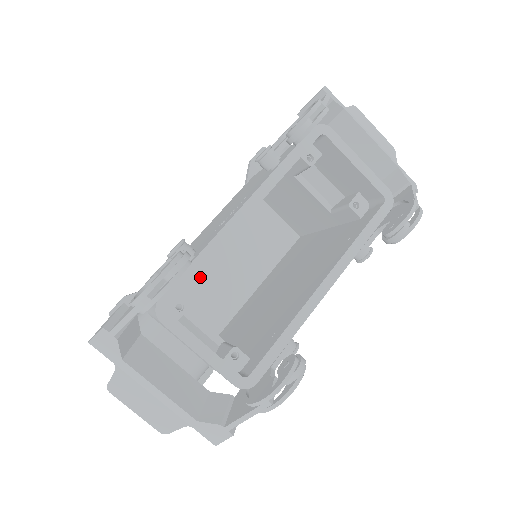
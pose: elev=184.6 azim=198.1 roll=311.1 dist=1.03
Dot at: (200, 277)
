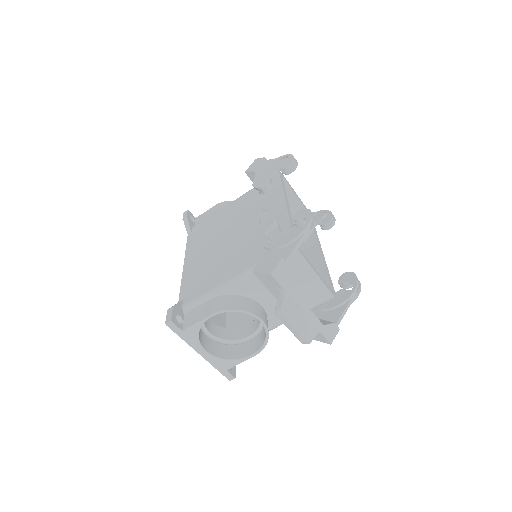
Dot at: occluded
